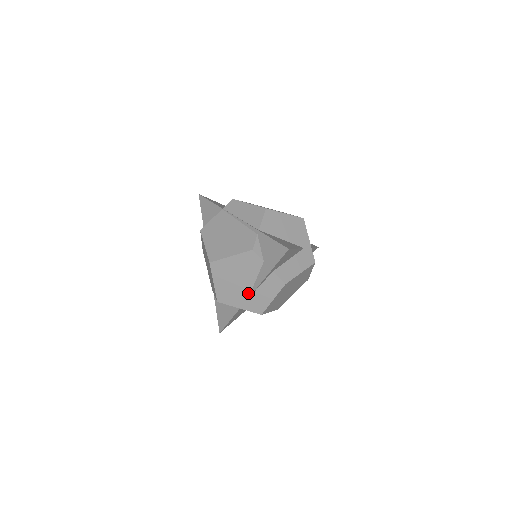
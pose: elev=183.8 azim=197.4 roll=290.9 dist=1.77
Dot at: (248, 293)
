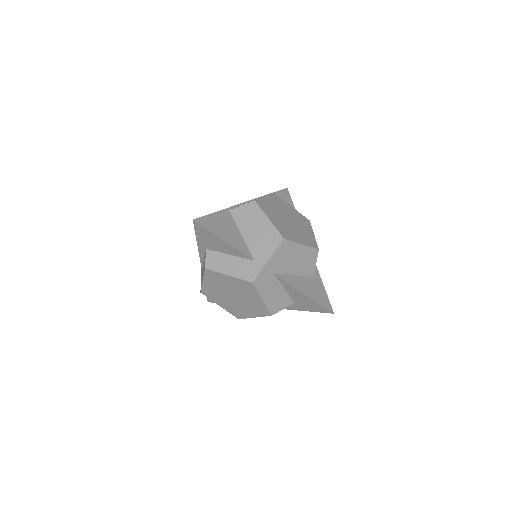
Dot at: occluded
